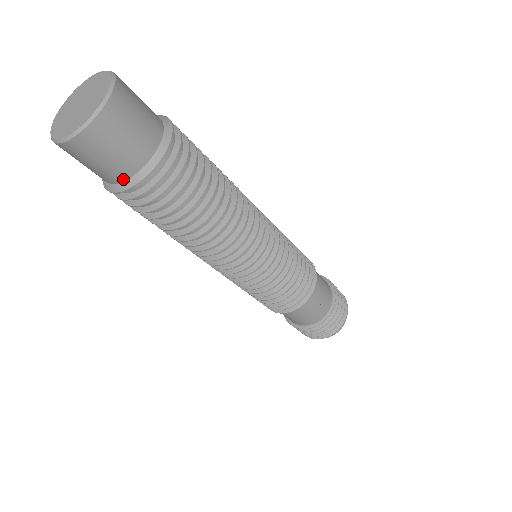
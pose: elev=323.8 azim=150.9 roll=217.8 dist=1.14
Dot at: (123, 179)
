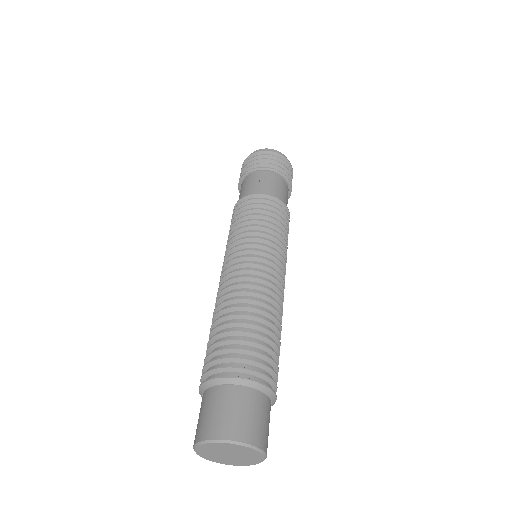
Dot at: occluded
